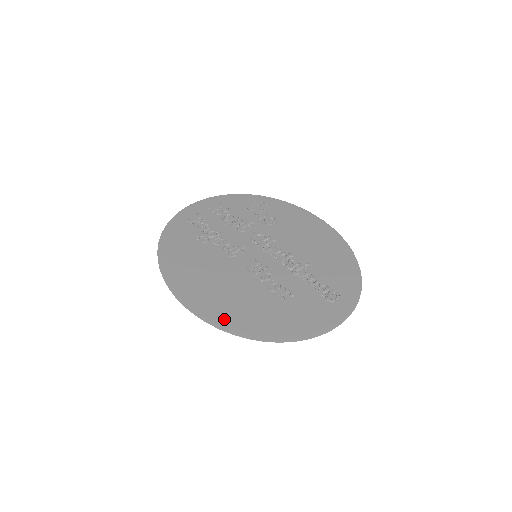
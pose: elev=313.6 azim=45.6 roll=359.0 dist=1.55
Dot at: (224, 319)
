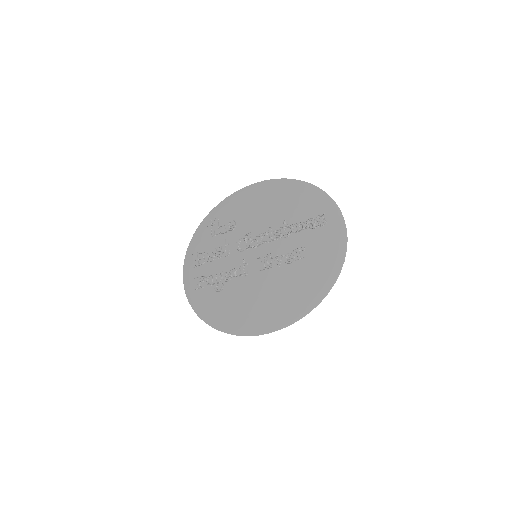
Dot at: (295, 311)
